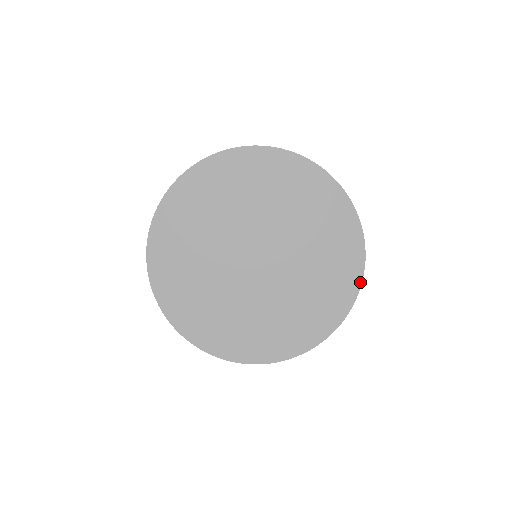
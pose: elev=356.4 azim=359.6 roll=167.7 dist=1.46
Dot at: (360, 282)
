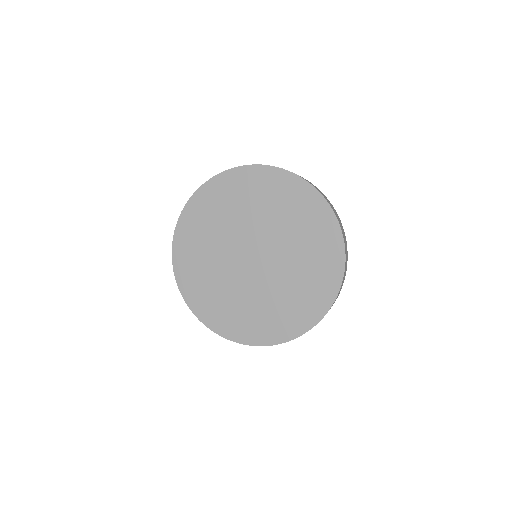
Dot at: (336, 221)
